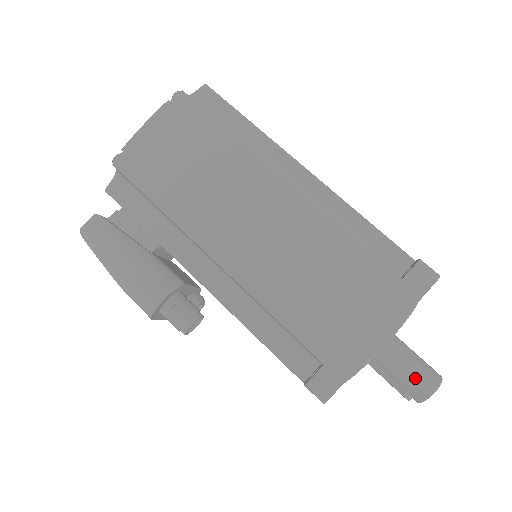
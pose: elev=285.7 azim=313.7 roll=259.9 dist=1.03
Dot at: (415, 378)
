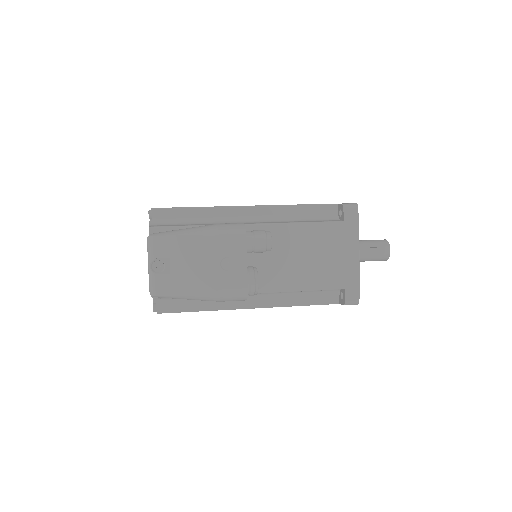
Dot at: (374, 240)
